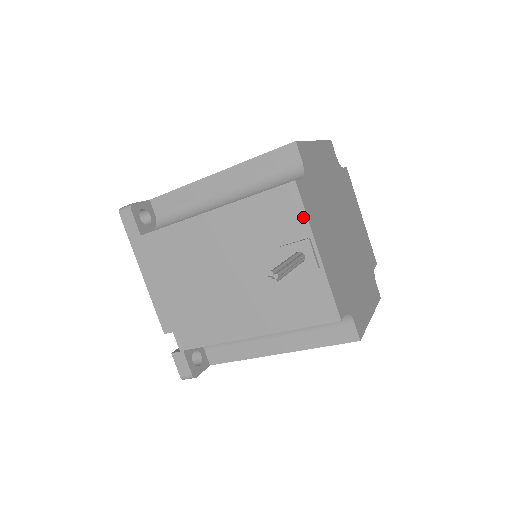
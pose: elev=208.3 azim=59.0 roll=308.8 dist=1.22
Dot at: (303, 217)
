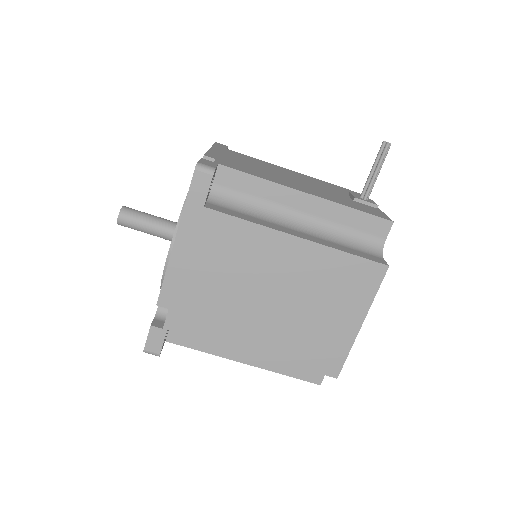
Dot at: occluded
